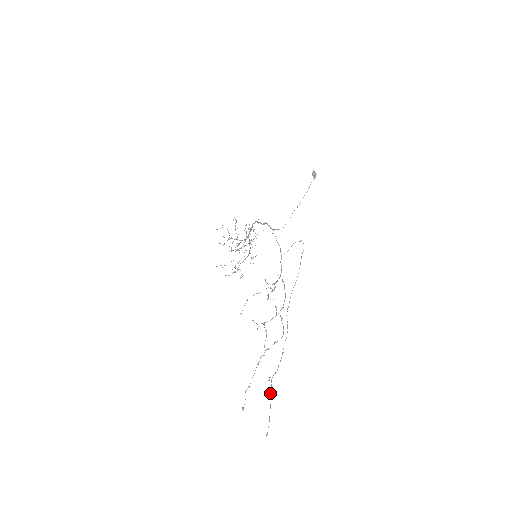
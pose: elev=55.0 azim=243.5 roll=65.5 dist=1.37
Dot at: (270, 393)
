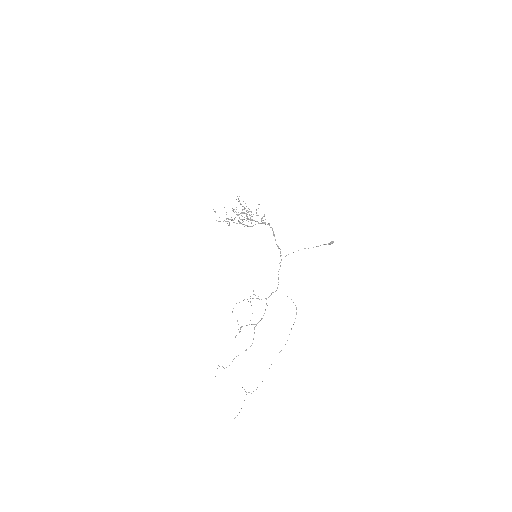
Dot at: occluded
